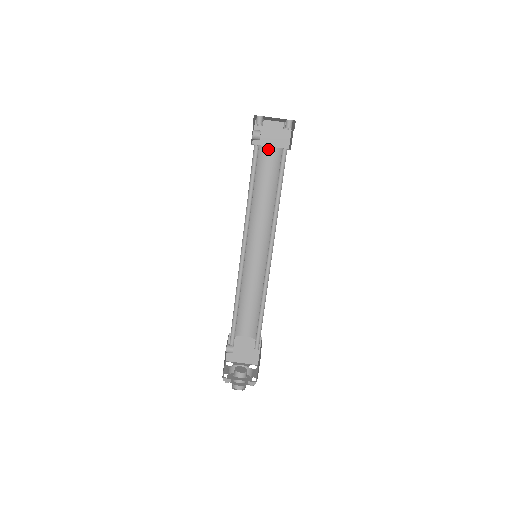
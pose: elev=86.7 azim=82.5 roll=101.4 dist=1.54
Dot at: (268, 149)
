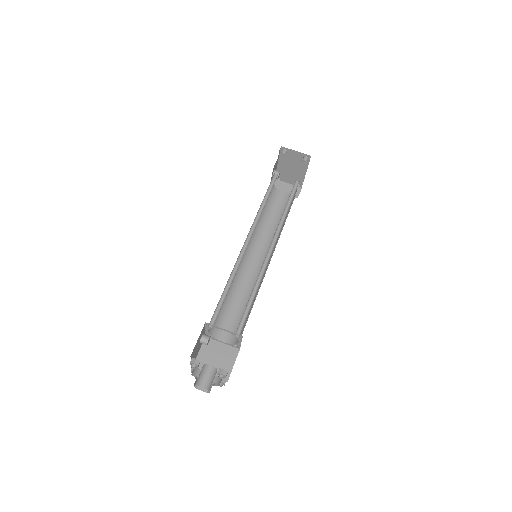
Dot at: (281, 193)
